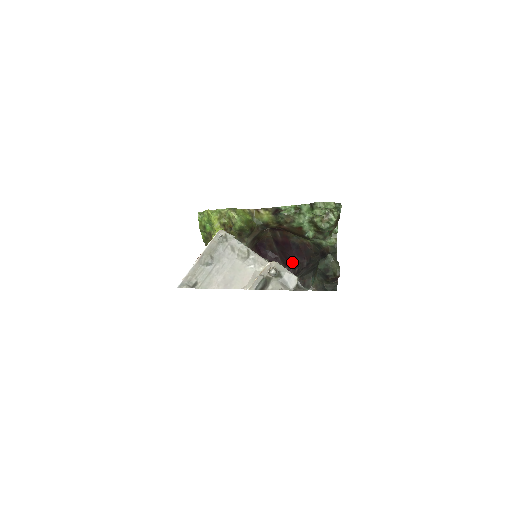
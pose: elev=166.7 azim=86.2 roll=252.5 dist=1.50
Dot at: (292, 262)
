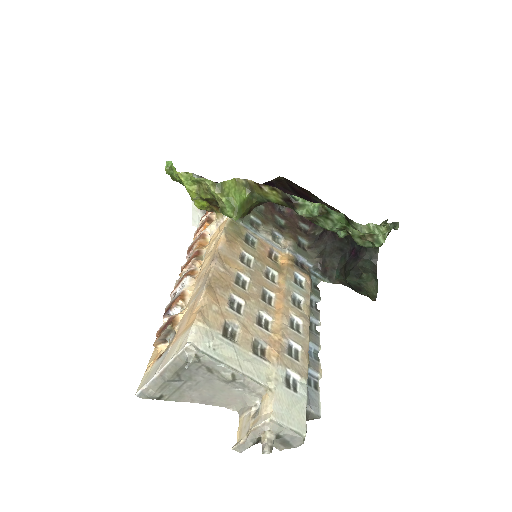
Dot at: occluded
